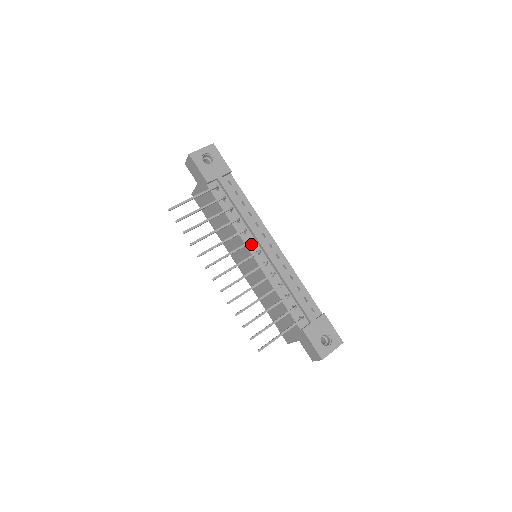
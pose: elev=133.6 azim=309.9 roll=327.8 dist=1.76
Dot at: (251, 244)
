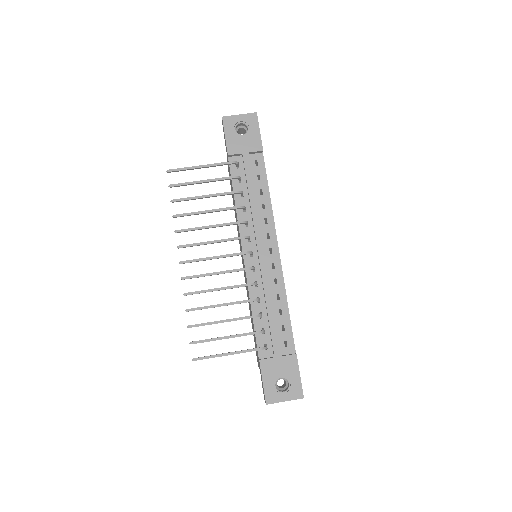
Dot at: (248, 240)
